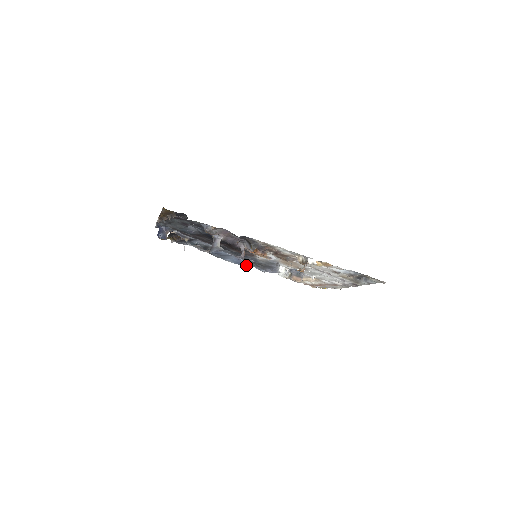
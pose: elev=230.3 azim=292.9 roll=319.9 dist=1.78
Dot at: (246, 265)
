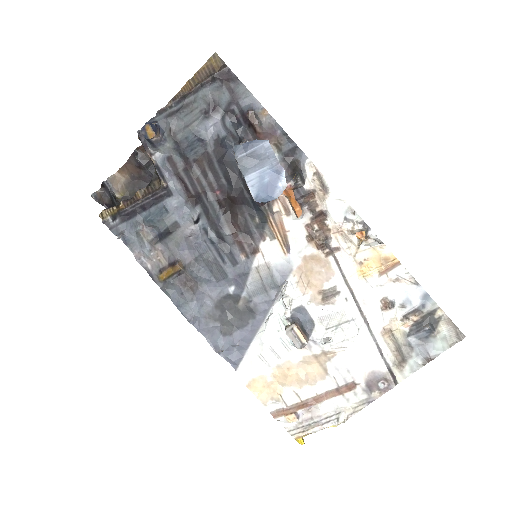
Dot at: (194, 325)
